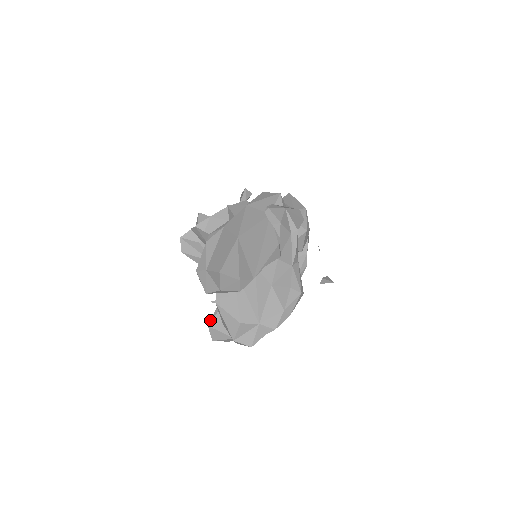
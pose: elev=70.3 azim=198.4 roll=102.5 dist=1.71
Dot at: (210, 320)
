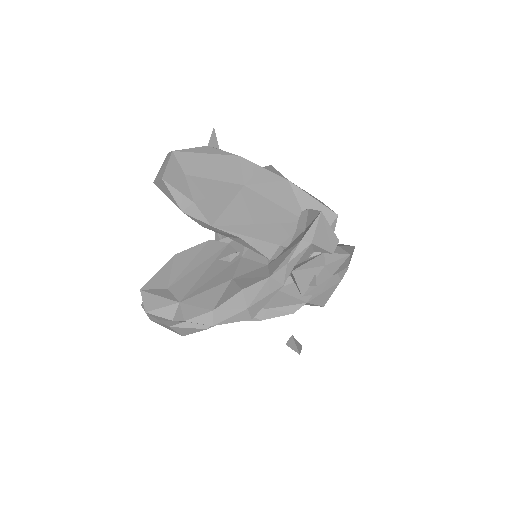
Dot at: occluded
